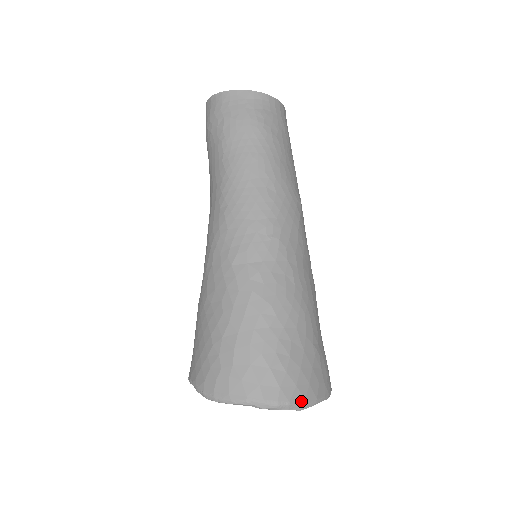
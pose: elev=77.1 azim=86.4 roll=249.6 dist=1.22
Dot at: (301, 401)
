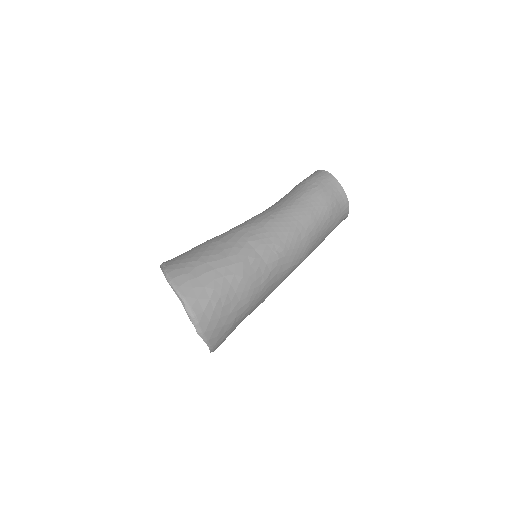
Dot at: (203, 330)
